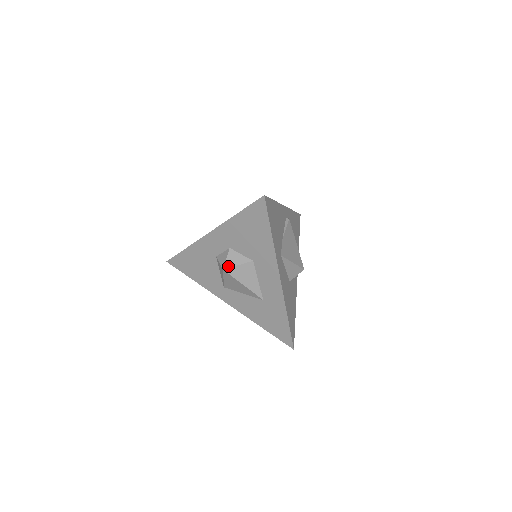
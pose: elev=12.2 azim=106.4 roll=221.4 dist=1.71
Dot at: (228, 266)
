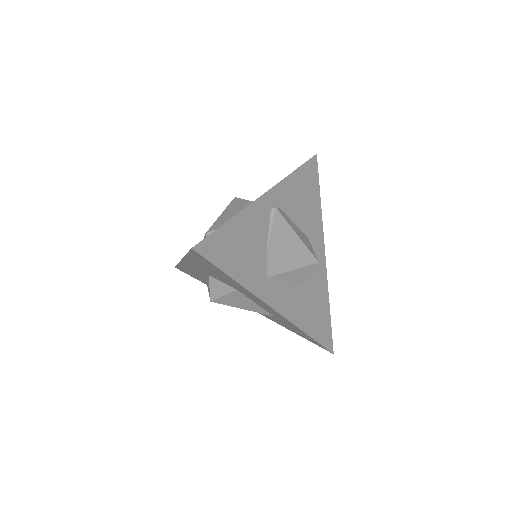
Dot at: (214, 297)
